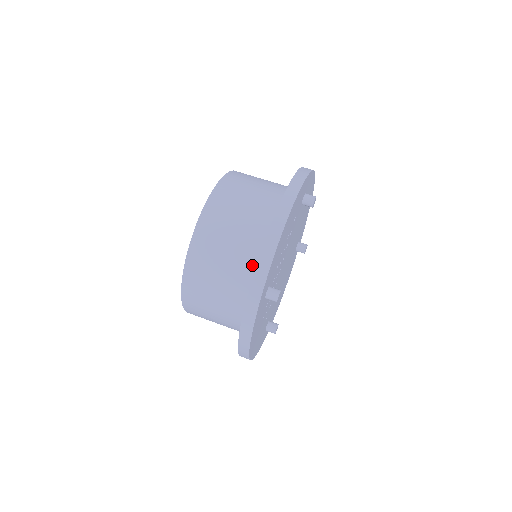
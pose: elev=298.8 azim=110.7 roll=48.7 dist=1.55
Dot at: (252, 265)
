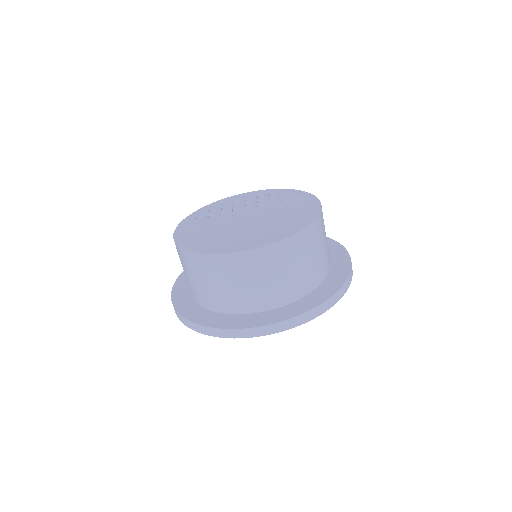
Dot at: (279, 300)
